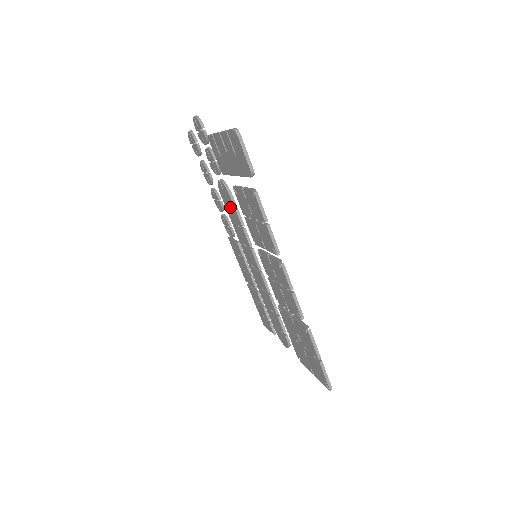
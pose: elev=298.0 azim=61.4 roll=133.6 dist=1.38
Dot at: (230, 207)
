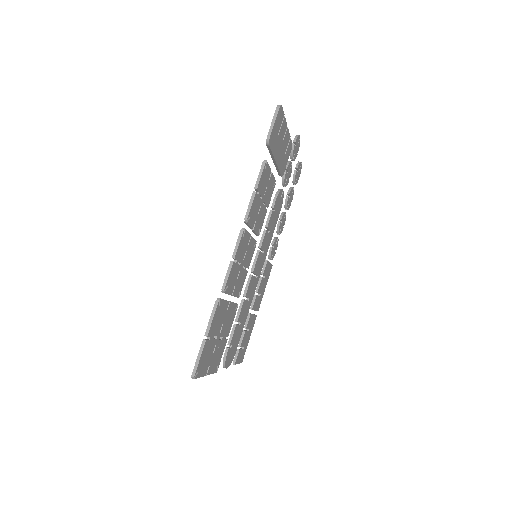
Dot at: occluded
